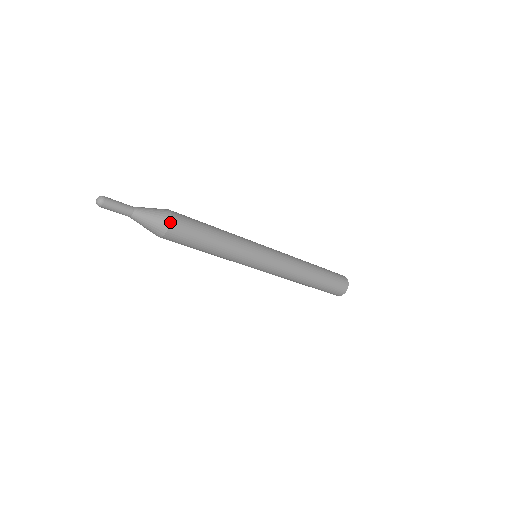
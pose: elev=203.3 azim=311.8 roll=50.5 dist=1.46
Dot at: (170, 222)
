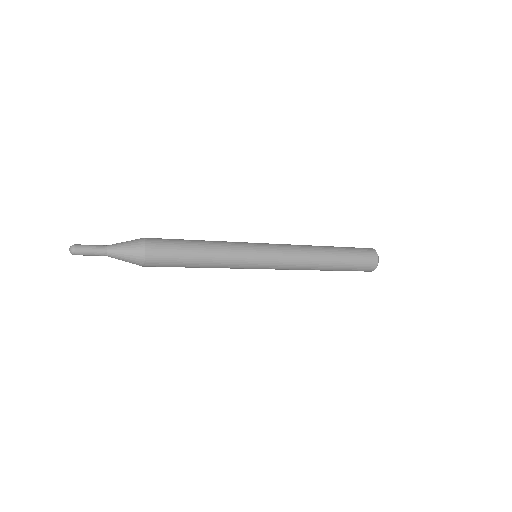
Dot at: (144, 260)
